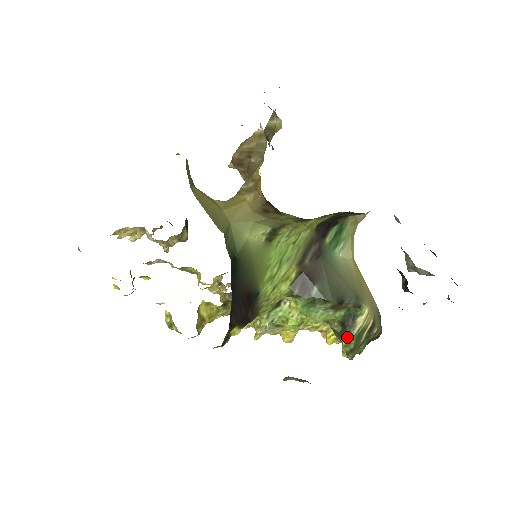
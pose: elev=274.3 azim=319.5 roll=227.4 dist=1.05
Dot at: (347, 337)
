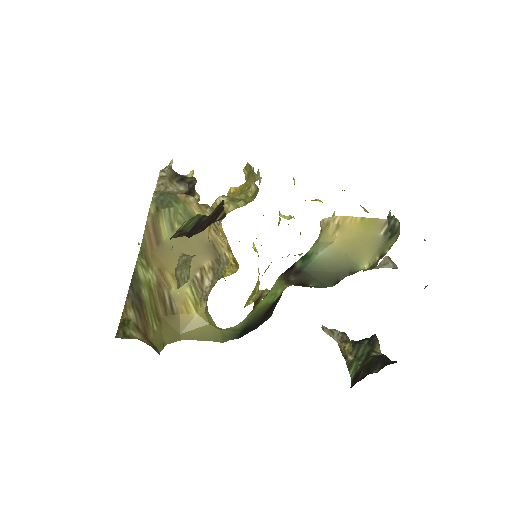
Dot at: occluded
